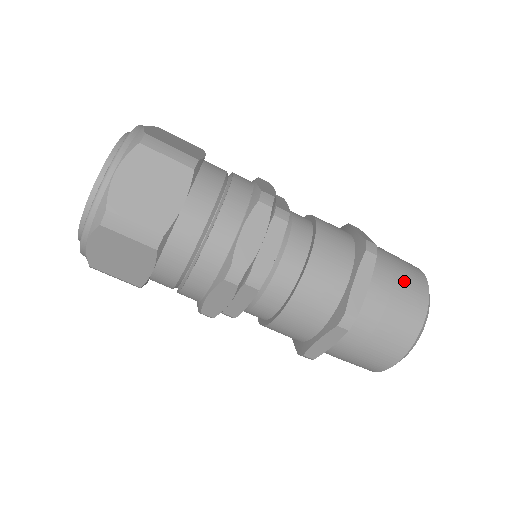
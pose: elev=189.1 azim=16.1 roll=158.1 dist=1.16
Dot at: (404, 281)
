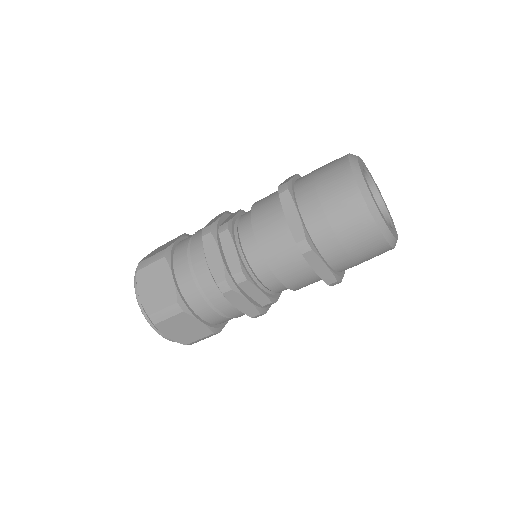
Dot at: (325, 181)
